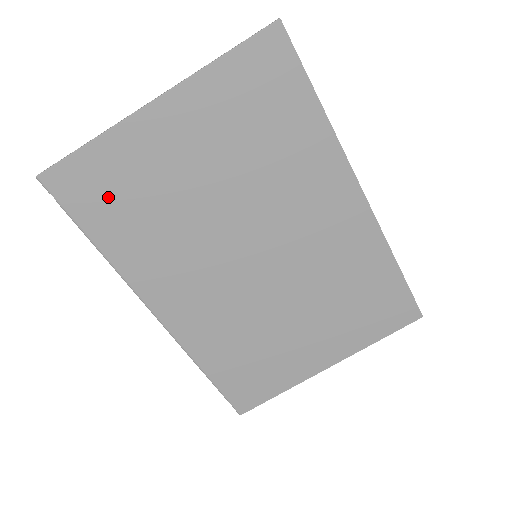
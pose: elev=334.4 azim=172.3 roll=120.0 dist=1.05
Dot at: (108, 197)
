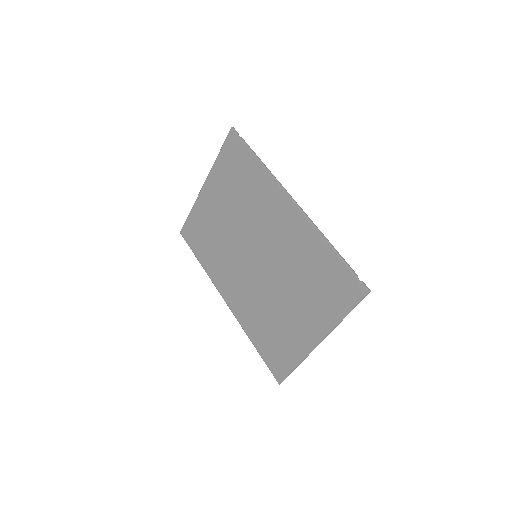
Dot at: (199, 236)
